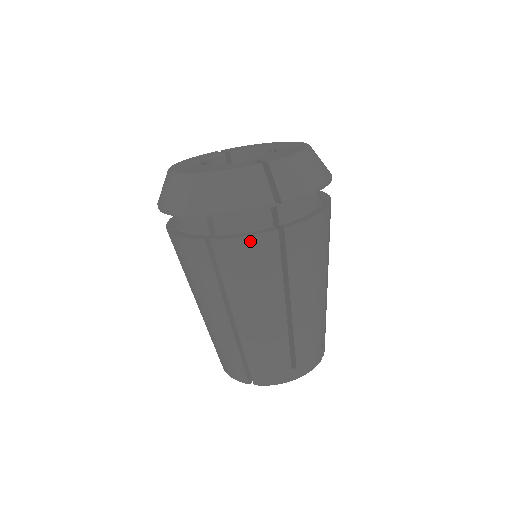
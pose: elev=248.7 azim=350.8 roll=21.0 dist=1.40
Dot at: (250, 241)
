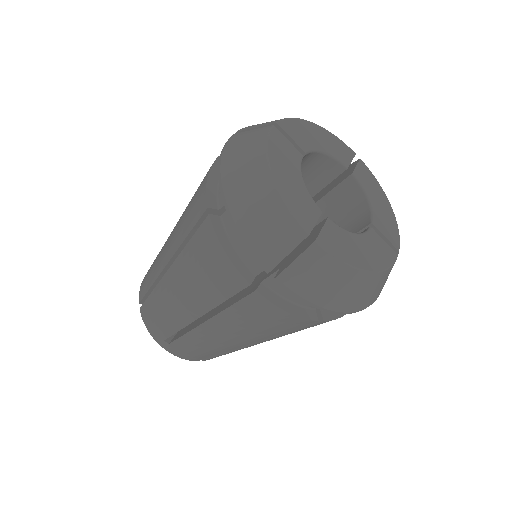
Dot at: occluded
